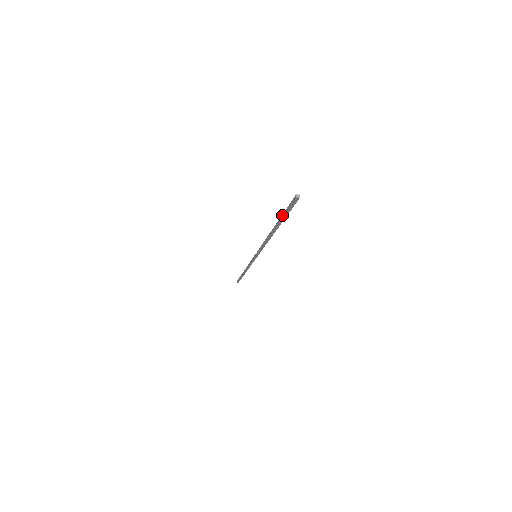
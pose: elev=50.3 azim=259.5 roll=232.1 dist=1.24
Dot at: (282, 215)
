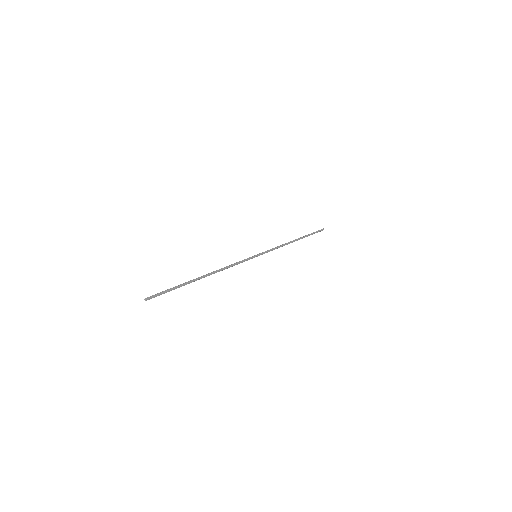
Dot at: (176, 287)
